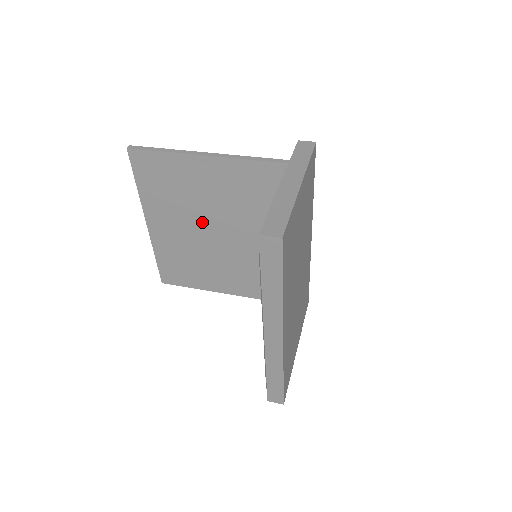
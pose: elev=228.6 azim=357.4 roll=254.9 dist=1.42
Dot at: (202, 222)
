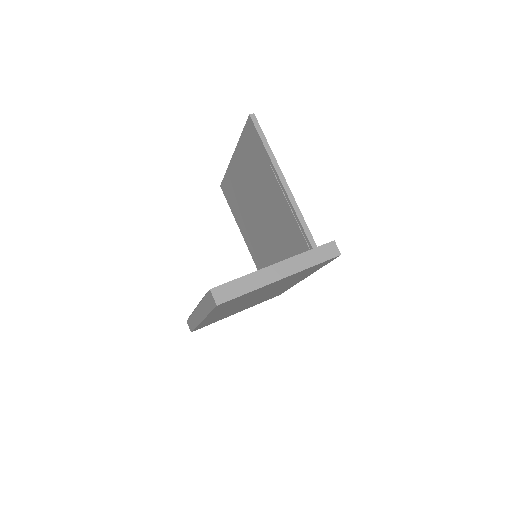
Dot at: (256, 198)
